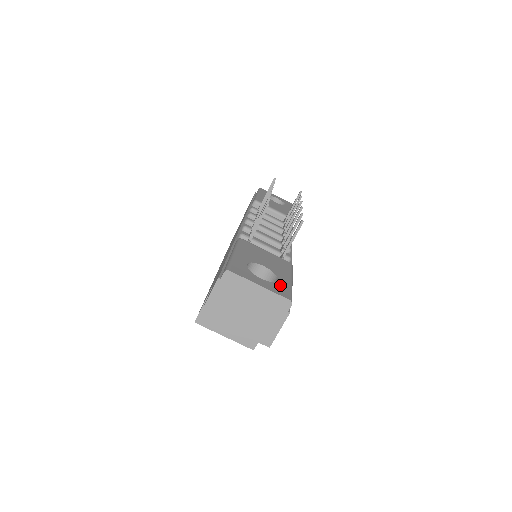
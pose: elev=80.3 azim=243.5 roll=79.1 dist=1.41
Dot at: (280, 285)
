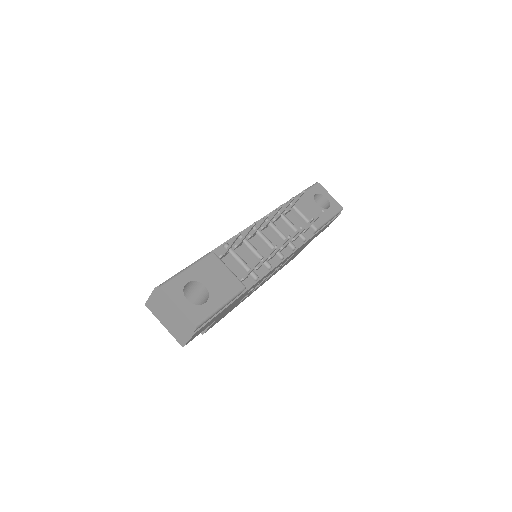
Dot at: (201, 309)
